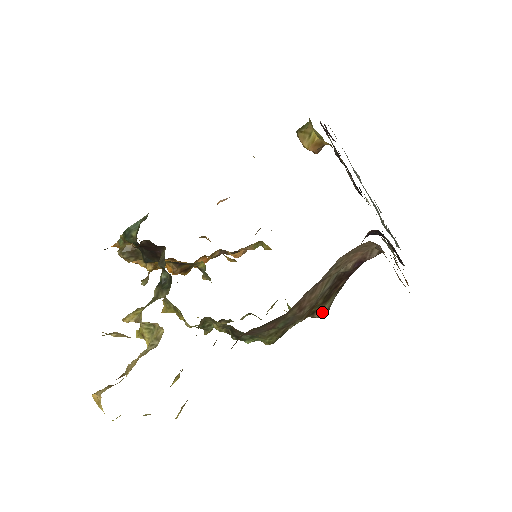
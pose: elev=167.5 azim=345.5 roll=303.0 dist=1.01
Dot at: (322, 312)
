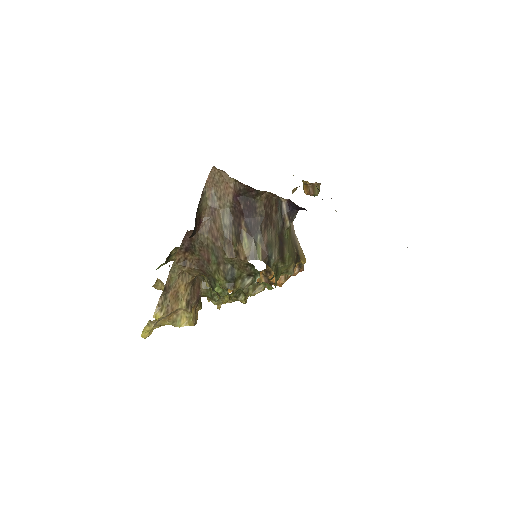
Dot at: (245, 255)
